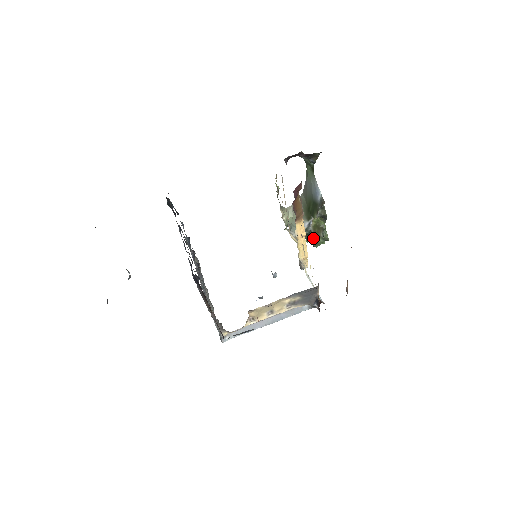
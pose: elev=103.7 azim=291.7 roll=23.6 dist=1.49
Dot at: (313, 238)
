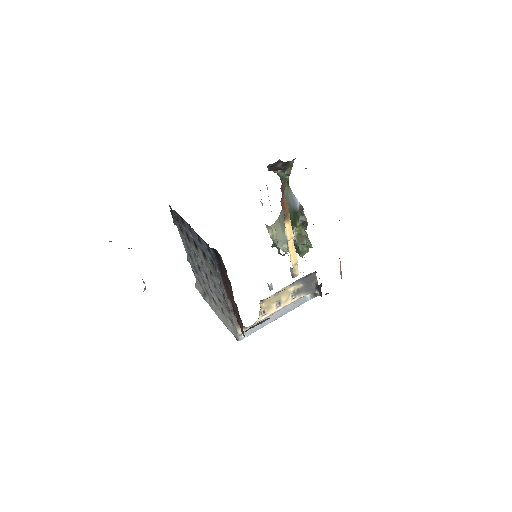
Dot at: (298, 248)
